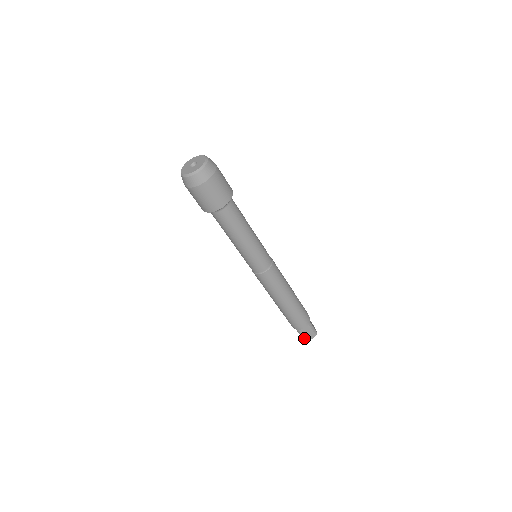
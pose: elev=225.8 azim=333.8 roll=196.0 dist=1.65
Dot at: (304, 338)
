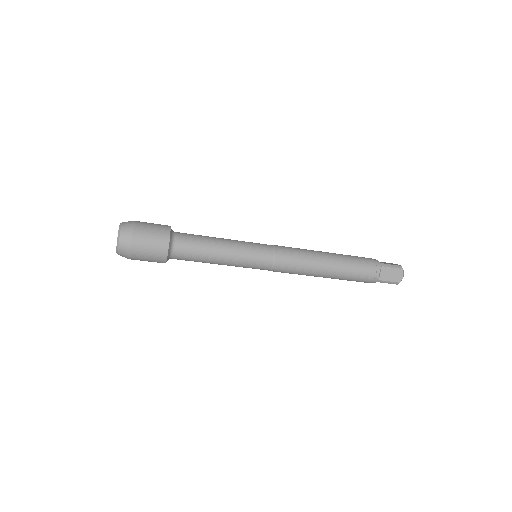
Dot at: occluded
